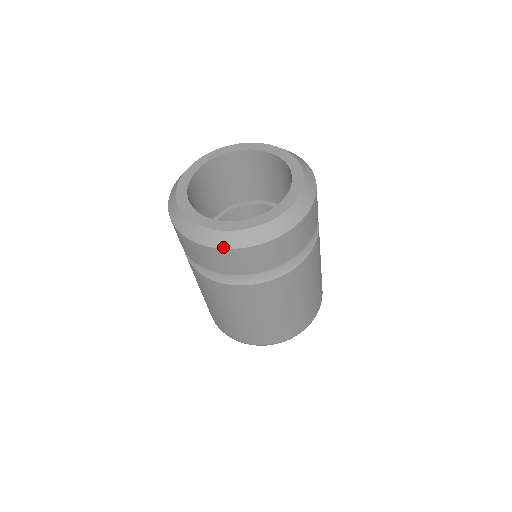
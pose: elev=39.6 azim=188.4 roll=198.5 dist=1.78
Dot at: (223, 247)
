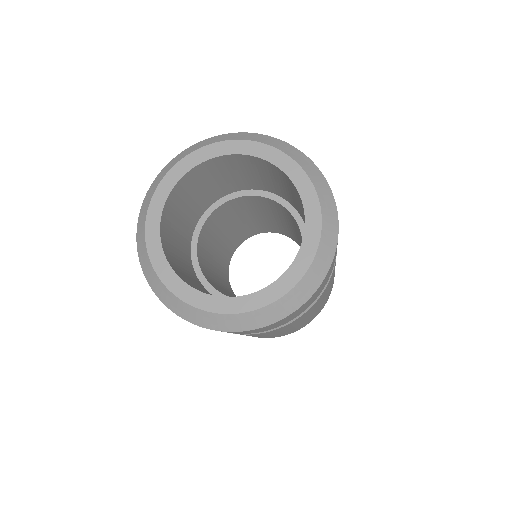
Dot at: (144, 273)
